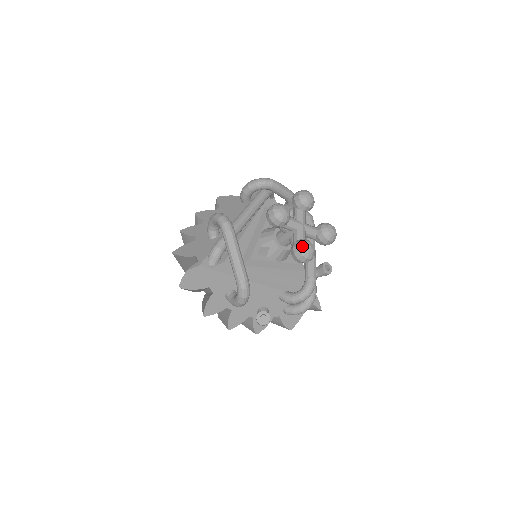
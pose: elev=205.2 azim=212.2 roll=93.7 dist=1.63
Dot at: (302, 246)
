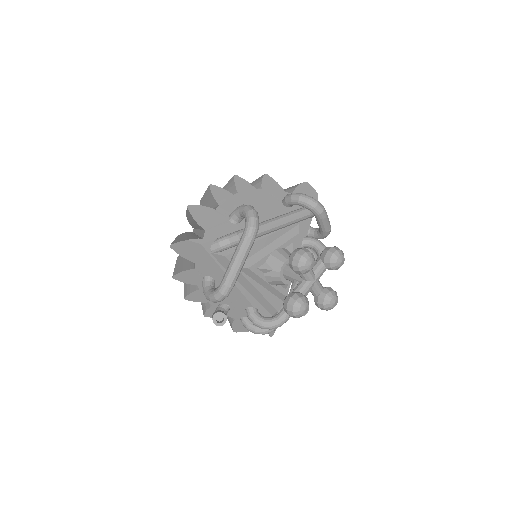
Dot at: (299, 304)
